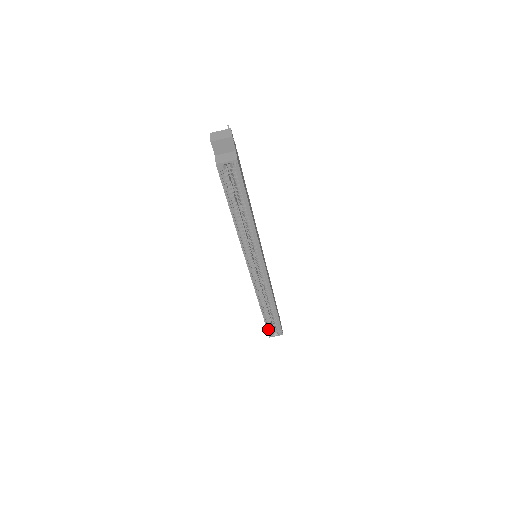
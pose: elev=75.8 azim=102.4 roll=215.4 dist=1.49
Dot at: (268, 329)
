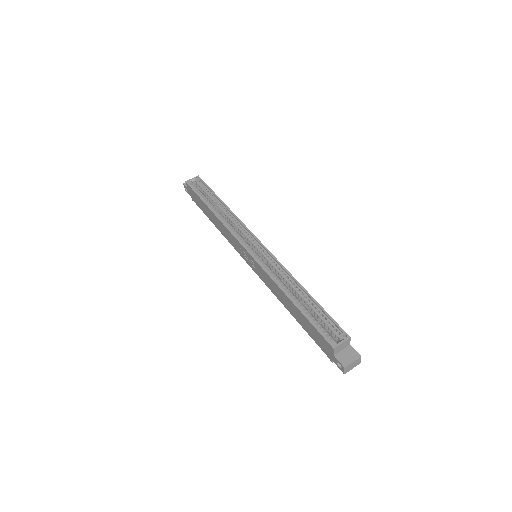
Dot at: (320, 331)
